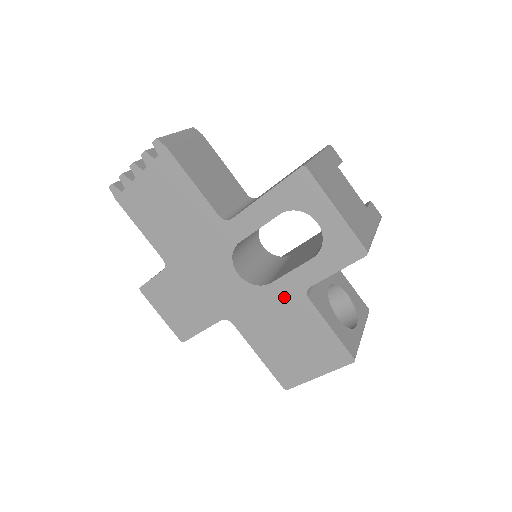
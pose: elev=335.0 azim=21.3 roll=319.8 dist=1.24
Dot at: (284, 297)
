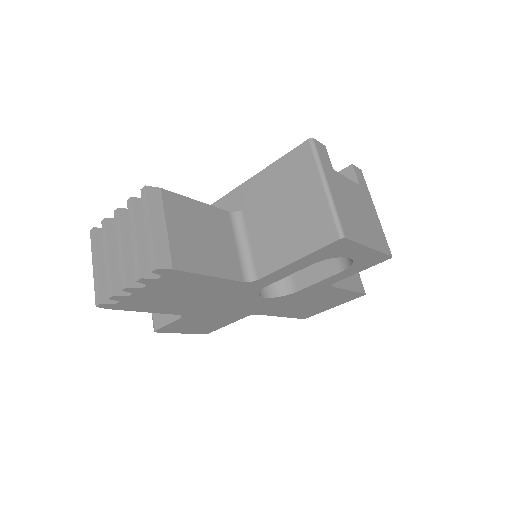
Dot at: (309, 293)
